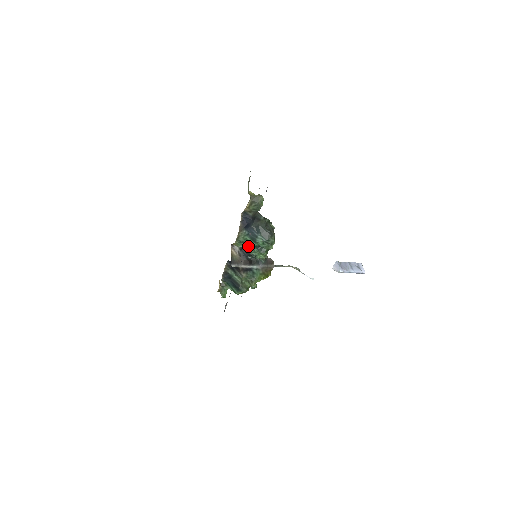
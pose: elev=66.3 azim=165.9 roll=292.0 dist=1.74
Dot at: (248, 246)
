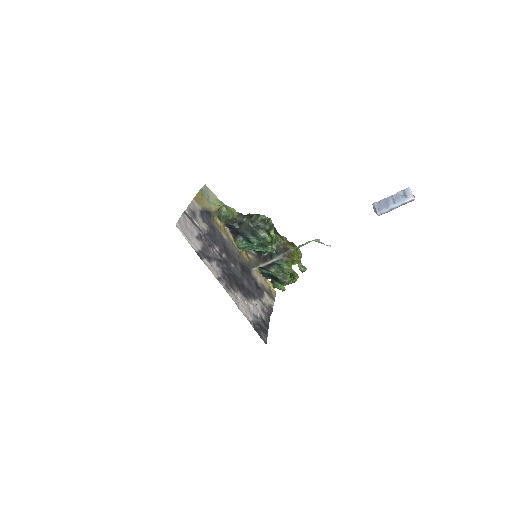
Dot at: (252, 248)
